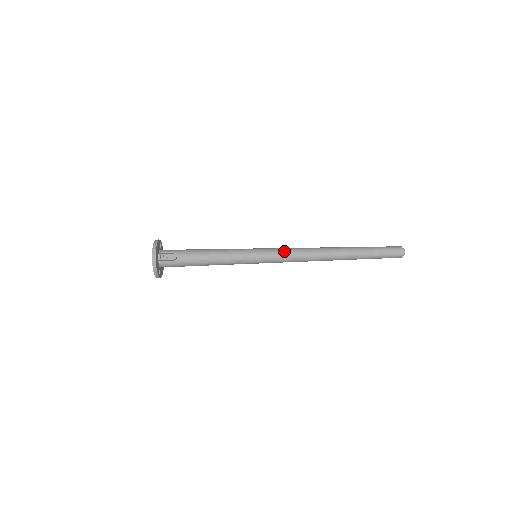
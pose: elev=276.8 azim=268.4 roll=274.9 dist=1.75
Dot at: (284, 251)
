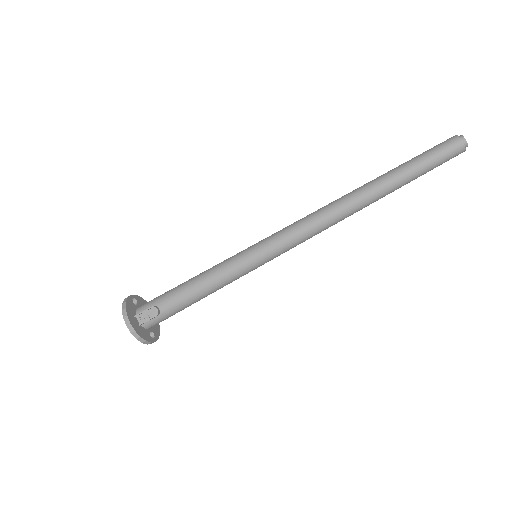
Dot at: (288, 233)
